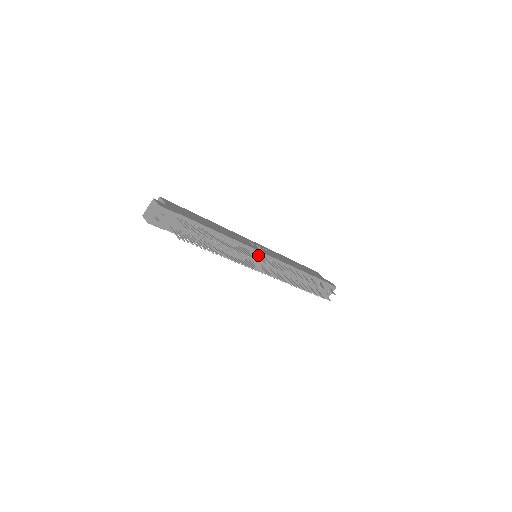
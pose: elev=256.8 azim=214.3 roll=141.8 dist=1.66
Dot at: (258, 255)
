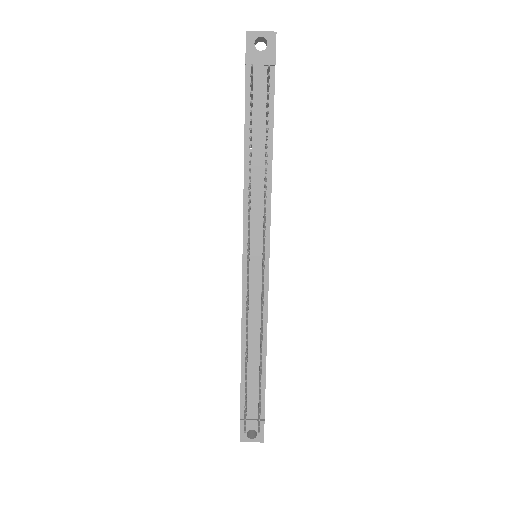
Dot at: occluded
